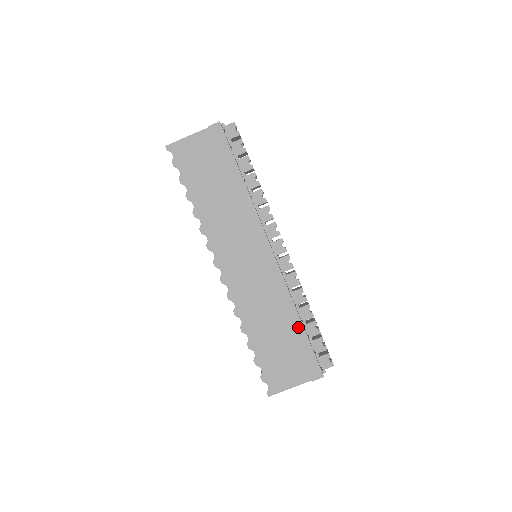
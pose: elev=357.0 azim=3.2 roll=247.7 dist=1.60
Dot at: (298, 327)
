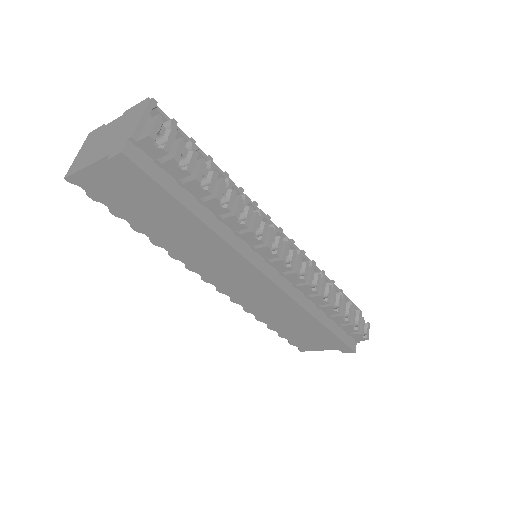
Dot at: (320, 327)
